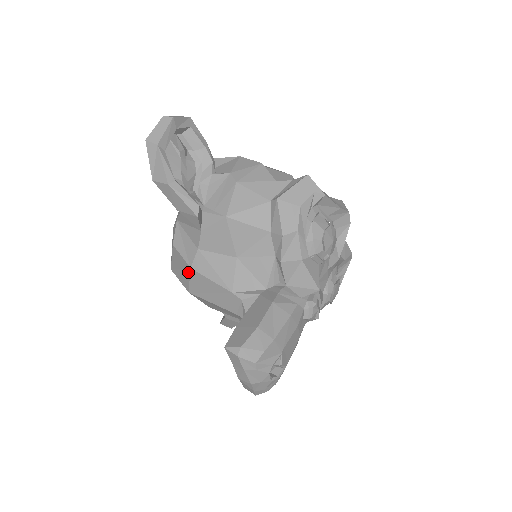
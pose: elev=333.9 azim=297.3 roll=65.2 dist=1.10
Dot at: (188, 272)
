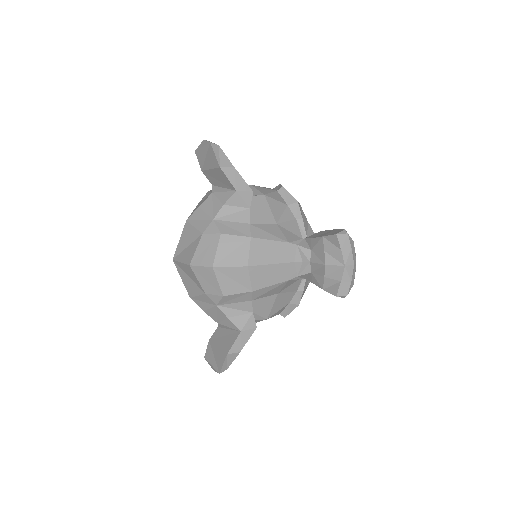
Dot at: (247, 244)
